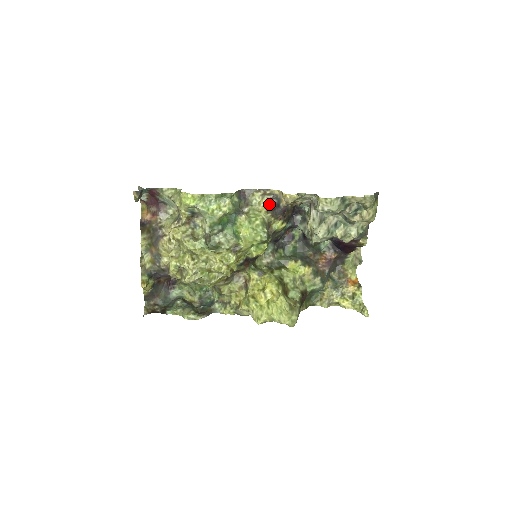
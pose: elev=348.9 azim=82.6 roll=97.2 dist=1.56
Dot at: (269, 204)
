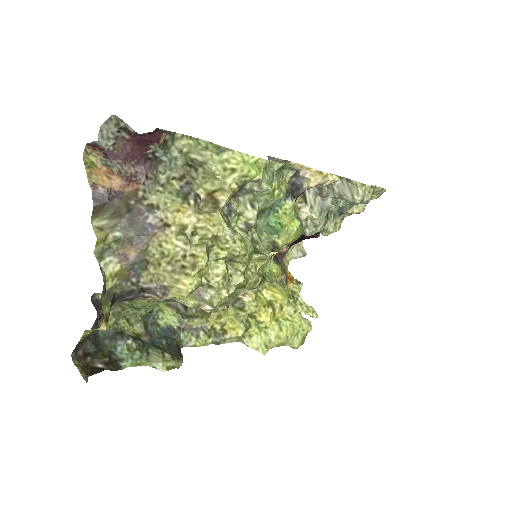
Dot at: (288, 183)
